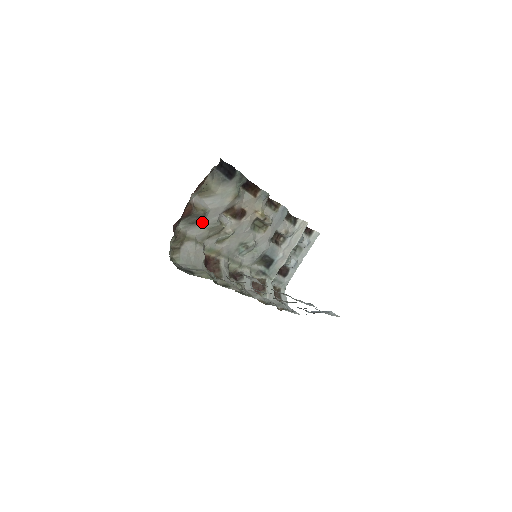
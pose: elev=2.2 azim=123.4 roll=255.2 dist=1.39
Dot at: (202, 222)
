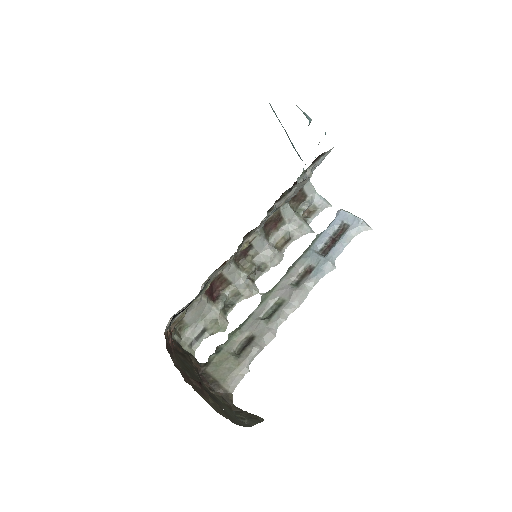
Dot at: occluded
